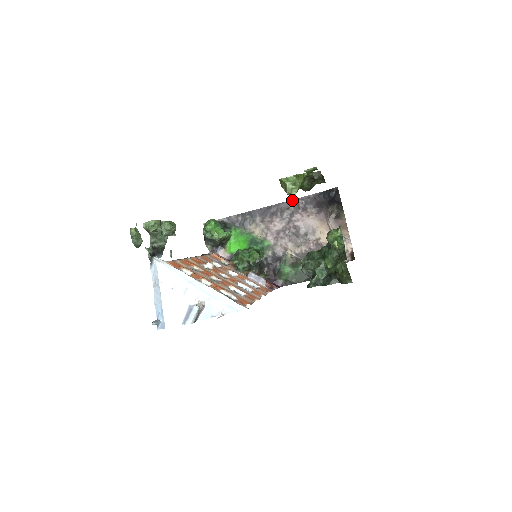
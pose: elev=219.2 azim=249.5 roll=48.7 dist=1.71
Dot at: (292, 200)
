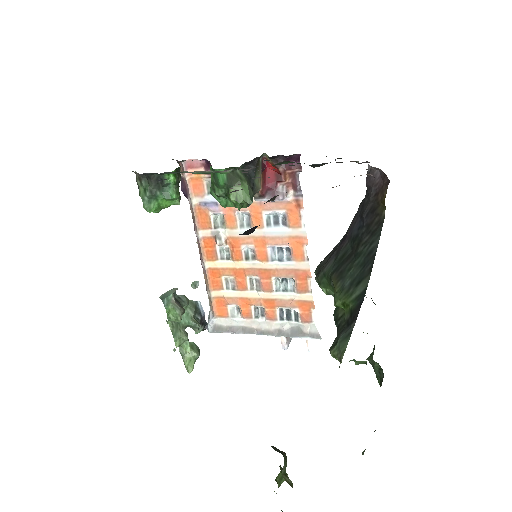
Dot at: occluded
